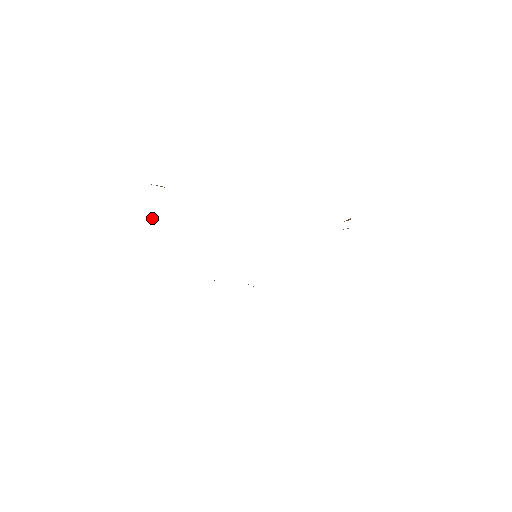
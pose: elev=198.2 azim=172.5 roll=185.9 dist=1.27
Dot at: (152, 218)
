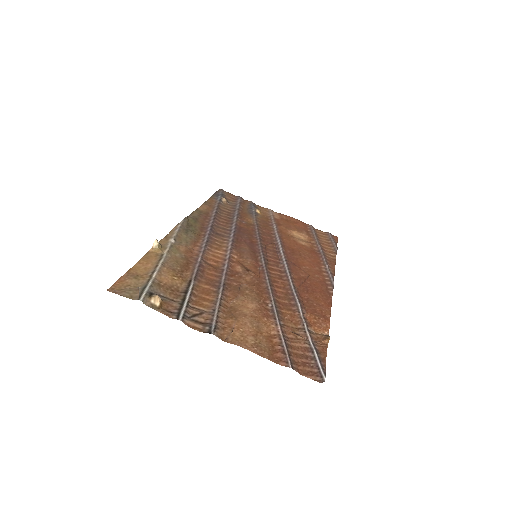
Dot at: (155, 242)
